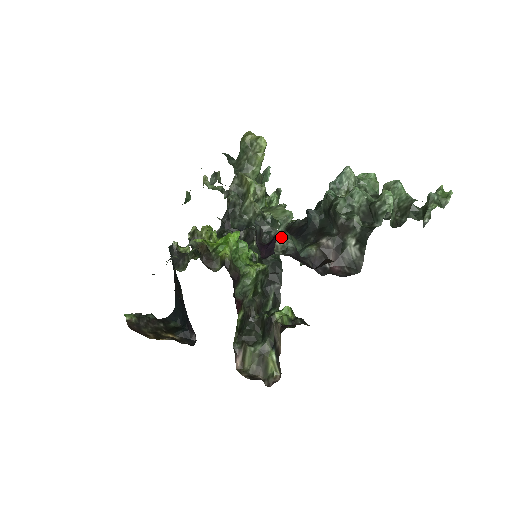
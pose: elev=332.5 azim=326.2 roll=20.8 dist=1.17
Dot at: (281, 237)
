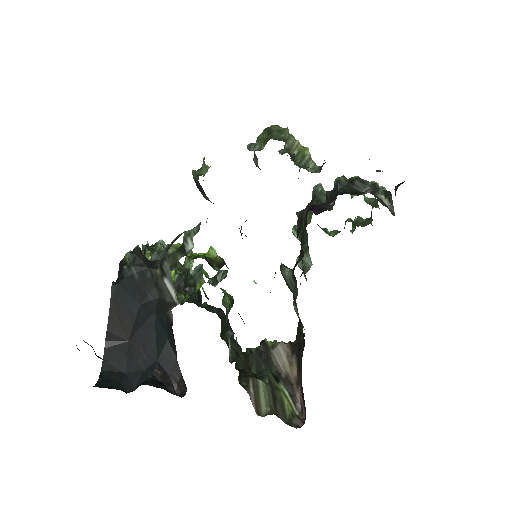
Dot at: occluded
